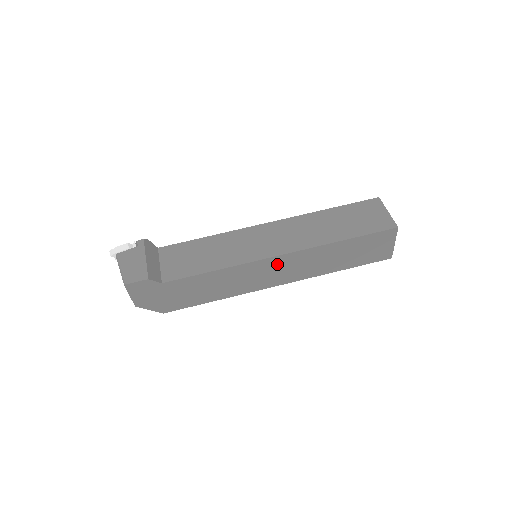
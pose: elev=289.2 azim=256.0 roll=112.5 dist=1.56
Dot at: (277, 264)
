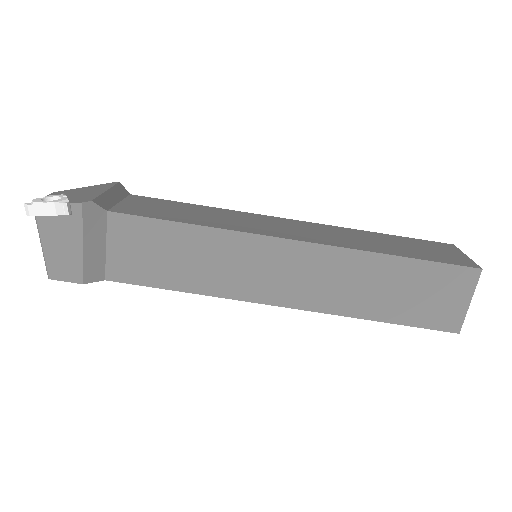
Dot at: occluded
